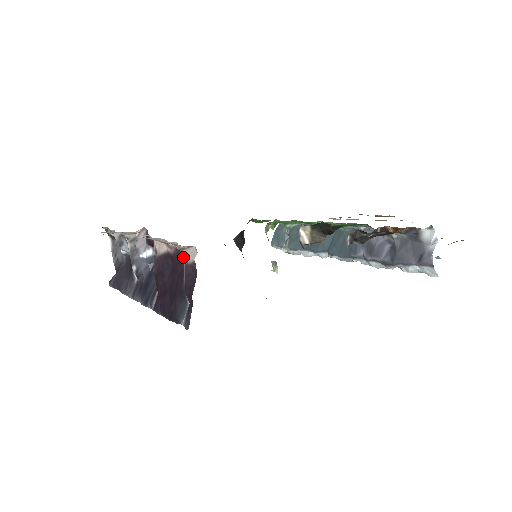
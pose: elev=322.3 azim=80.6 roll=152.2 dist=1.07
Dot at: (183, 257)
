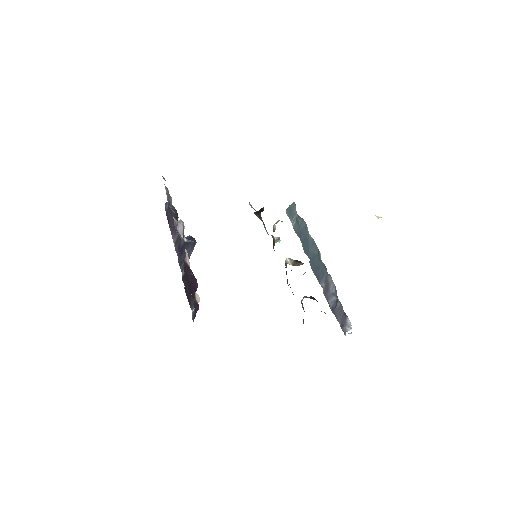
Dot at: occluded
